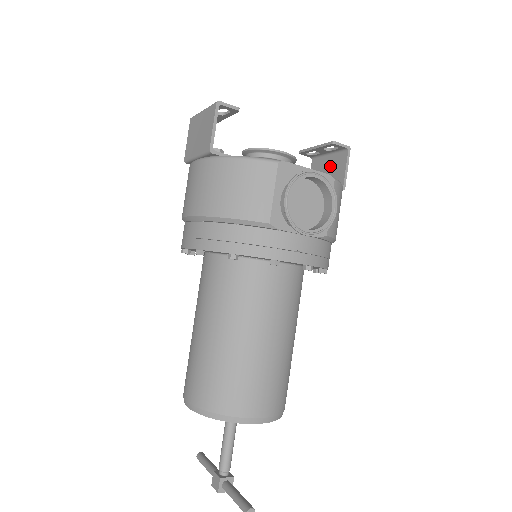
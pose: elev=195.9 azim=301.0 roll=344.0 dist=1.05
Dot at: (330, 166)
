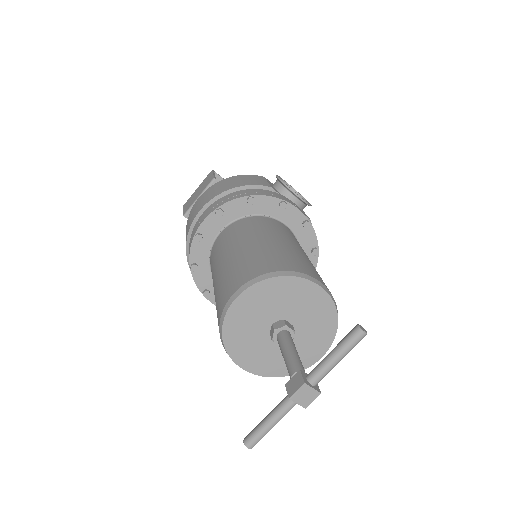
Dot at: occluded
